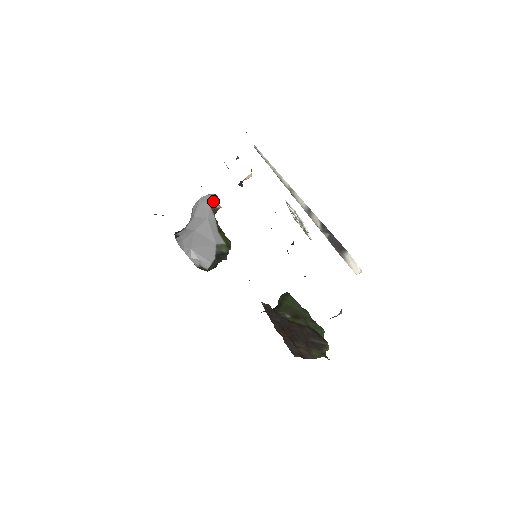
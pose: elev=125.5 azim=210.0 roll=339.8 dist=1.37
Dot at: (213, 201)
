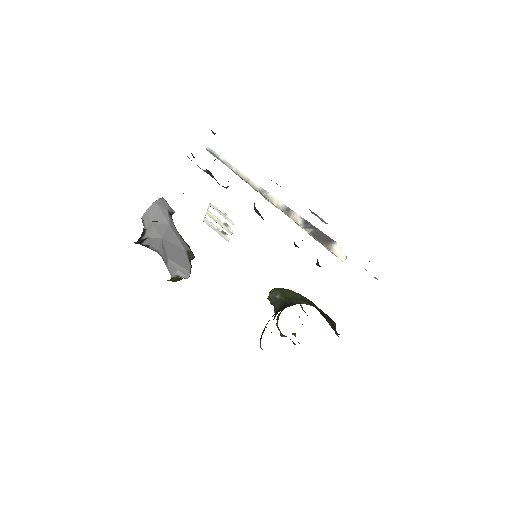
Dot at: (167, 205)
